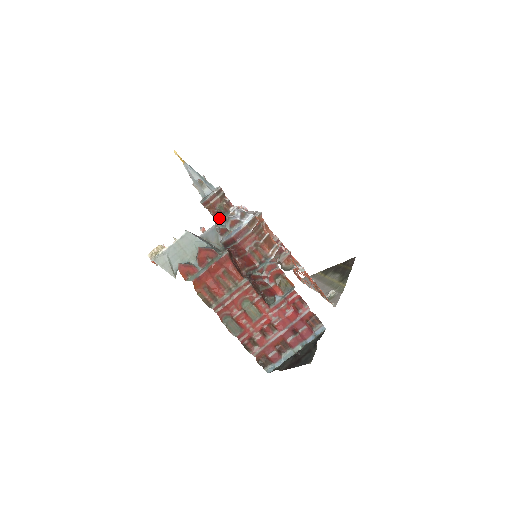
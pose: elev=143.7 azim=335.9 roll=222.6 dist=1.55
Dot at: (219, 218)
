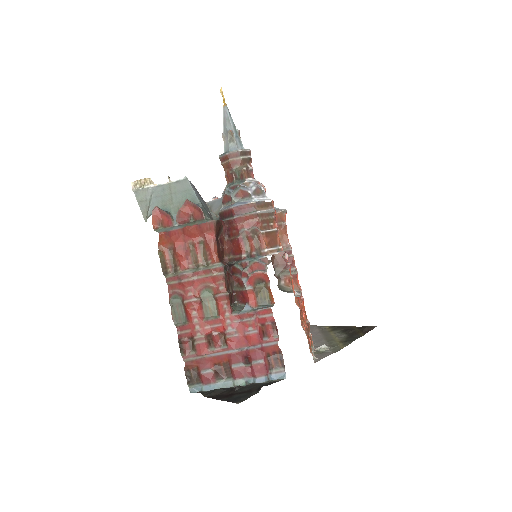
Dot at: (230, 183)
